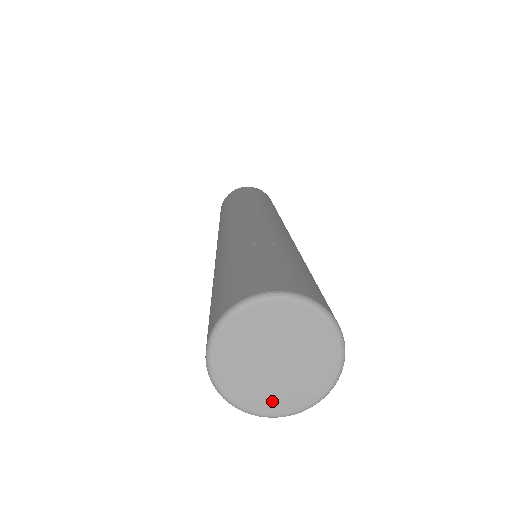
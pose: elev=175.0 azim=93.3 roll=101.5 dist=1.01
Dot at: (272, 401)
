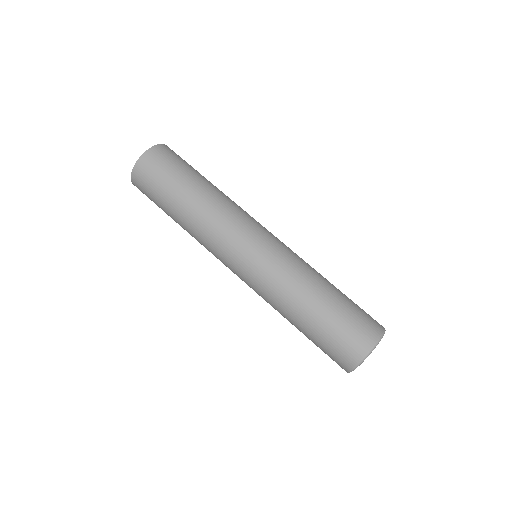
Dot at: occluded
